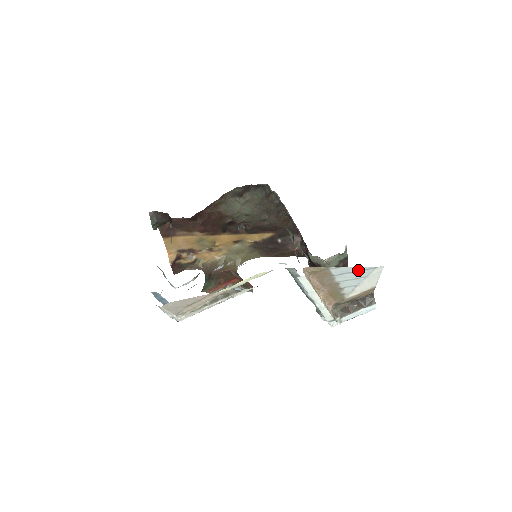
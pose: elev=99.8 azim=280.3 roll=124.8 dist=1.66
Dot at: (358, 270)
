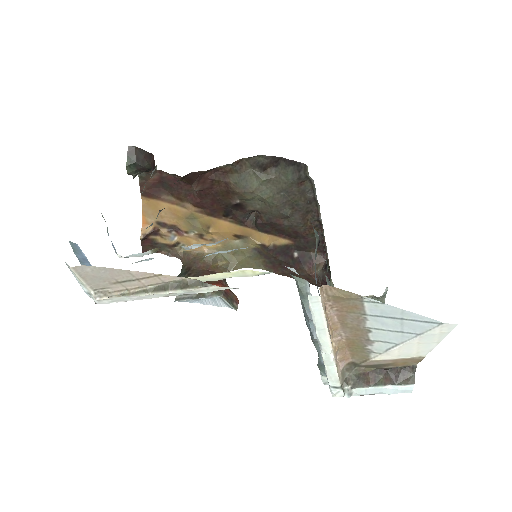
Dot at: (410, 318)
